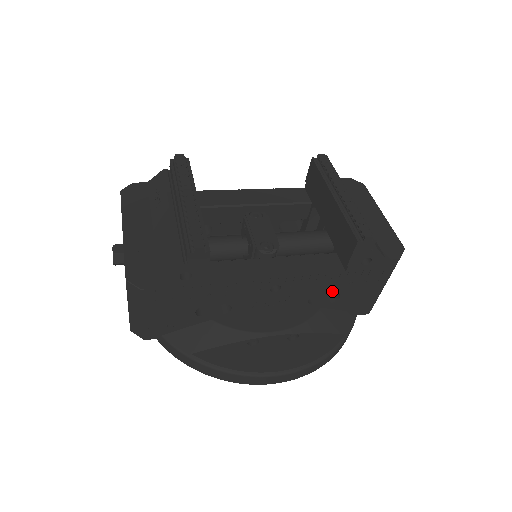
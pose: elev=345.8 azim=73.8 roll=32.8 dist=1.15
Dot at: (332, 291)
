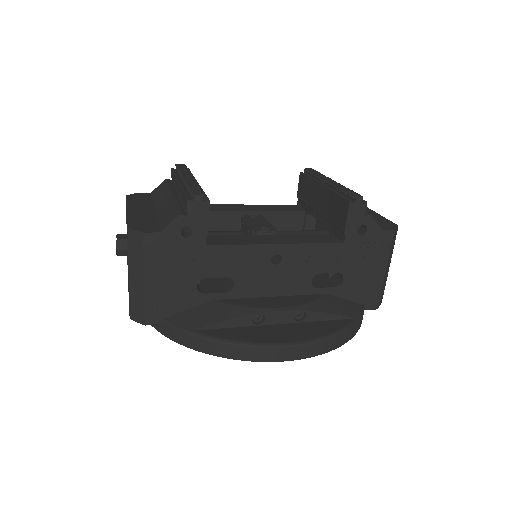
Dot at: (334, 269)
